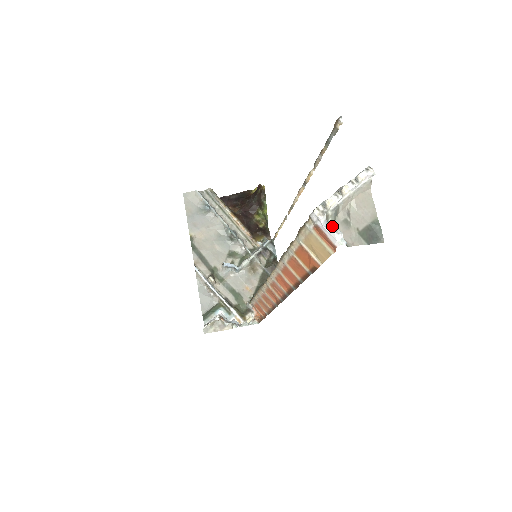
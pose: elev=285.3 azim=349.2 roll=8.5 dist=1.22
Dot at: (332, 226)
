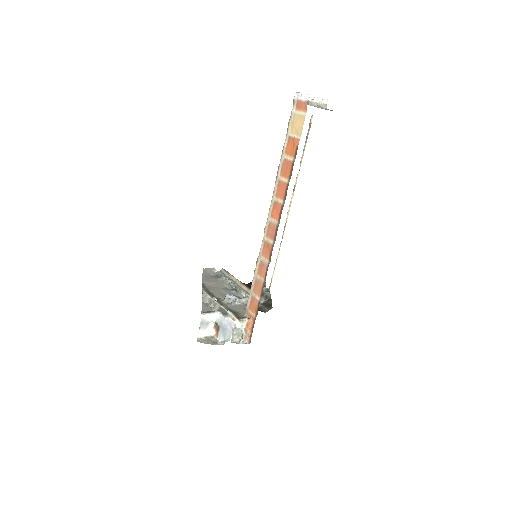
Dot at: occluded
